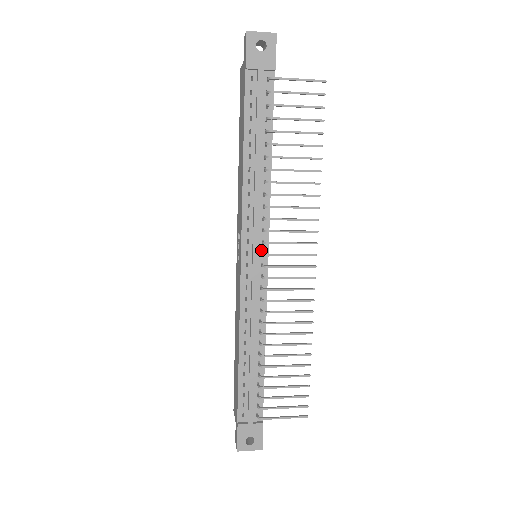
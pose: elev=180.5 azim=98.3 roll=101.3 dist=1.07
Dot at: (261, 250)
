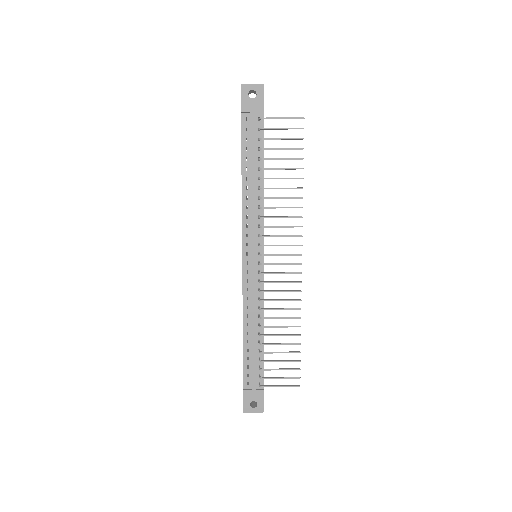
Dot at: (258, 251)
